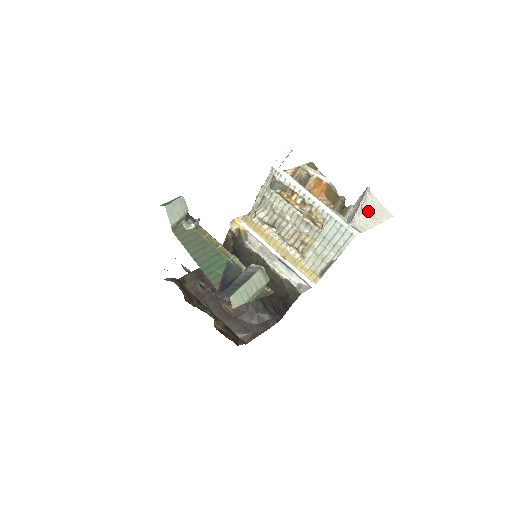
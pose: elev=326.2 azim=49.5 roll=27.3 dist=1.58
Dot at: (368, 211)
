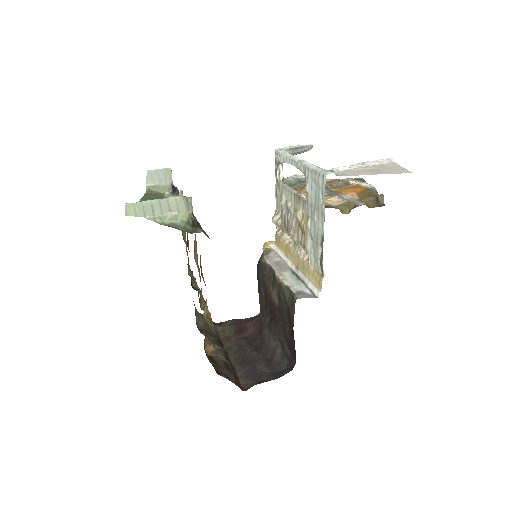
Dot at: (372, 169)
